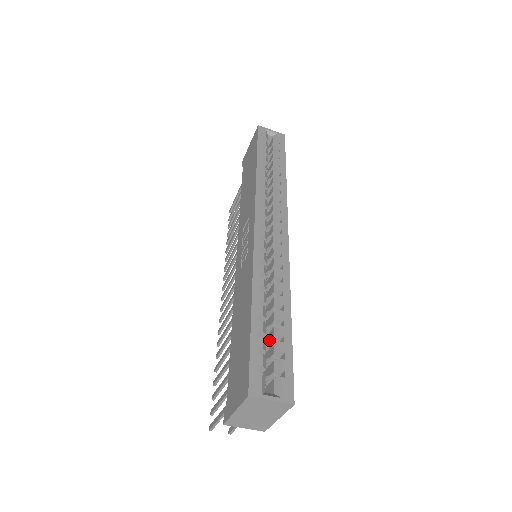
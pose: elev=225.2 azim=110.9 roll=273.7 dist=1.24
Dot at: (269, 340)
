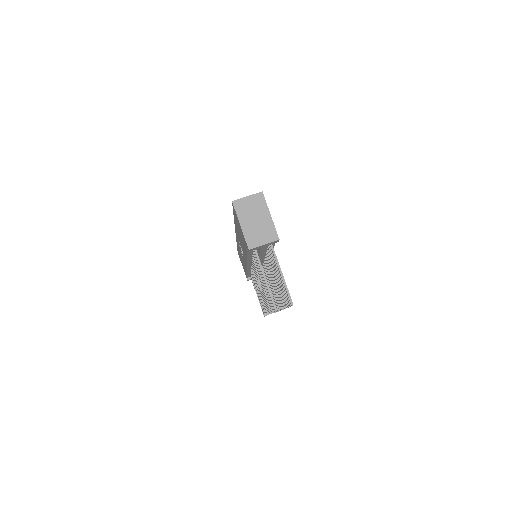
Dot at: occluded
